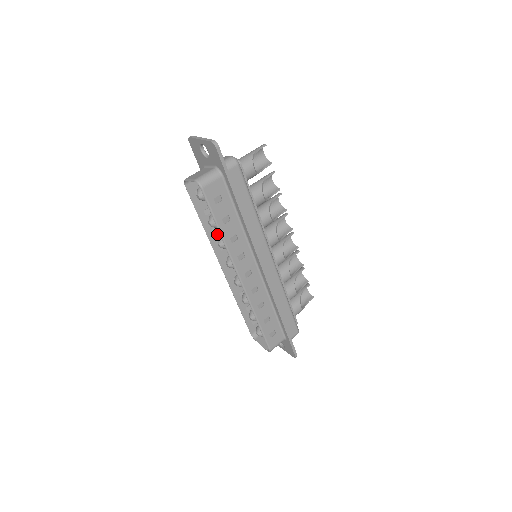
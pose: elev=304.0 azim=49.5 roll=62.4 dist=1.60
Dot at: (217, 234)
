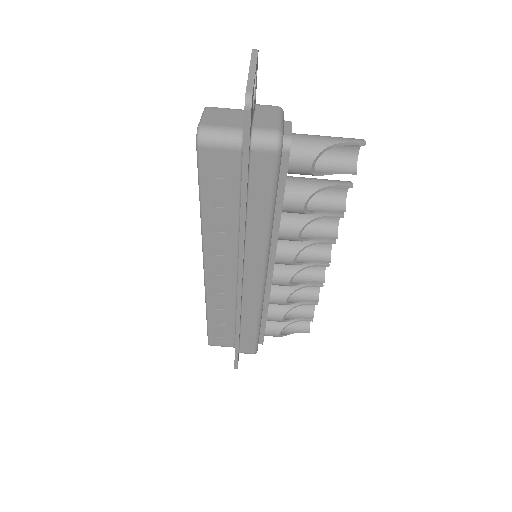
Dot at: occluded
